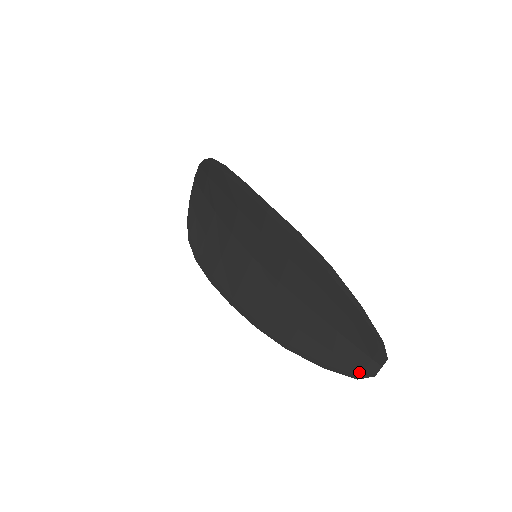
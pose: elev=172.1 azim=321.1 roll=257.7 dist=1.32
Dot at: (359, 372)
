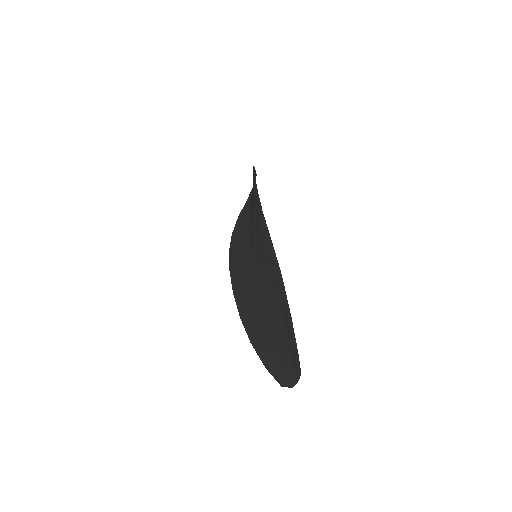
Dot at: (284, 380)
